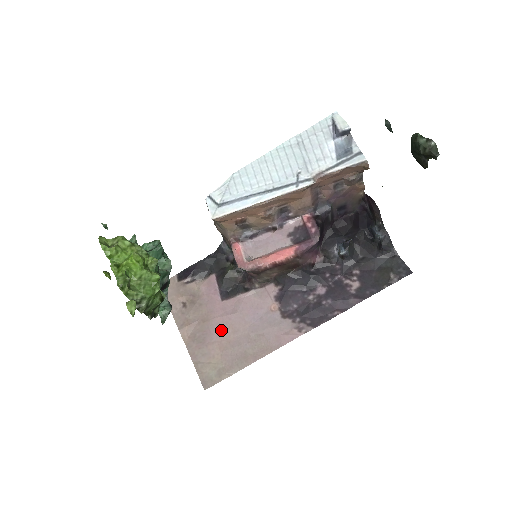
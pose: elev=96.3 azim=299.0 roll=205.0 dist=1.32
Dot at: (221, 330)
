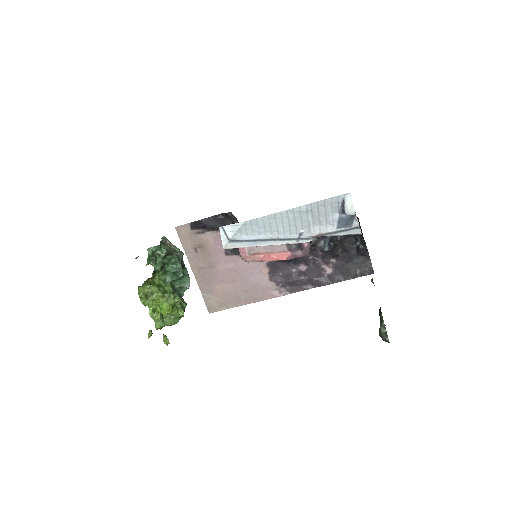
Dot at: (223, 277)
